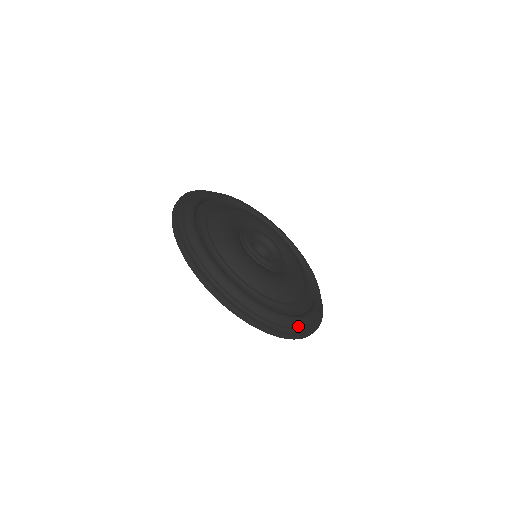
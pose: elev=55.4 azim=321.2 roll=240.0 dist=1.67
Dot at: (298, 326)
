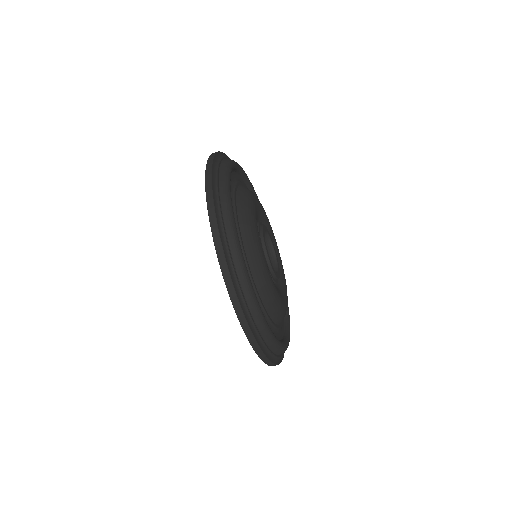
Dot at: occluded
